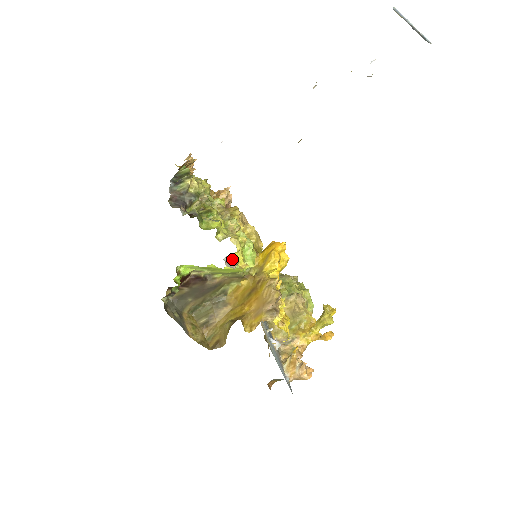
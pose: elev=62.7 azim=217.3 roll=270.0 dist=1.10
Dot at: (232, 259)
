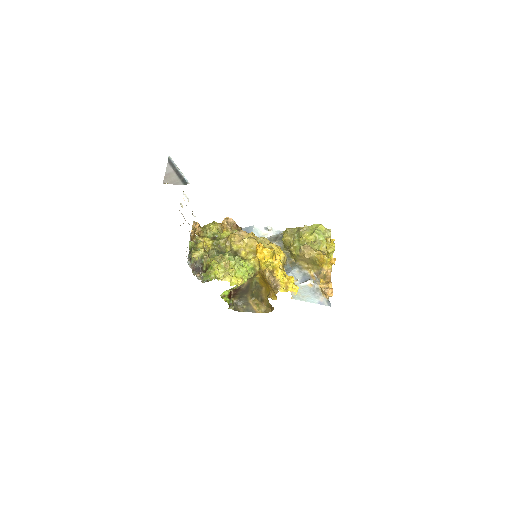
Dot at: (232, 285)
